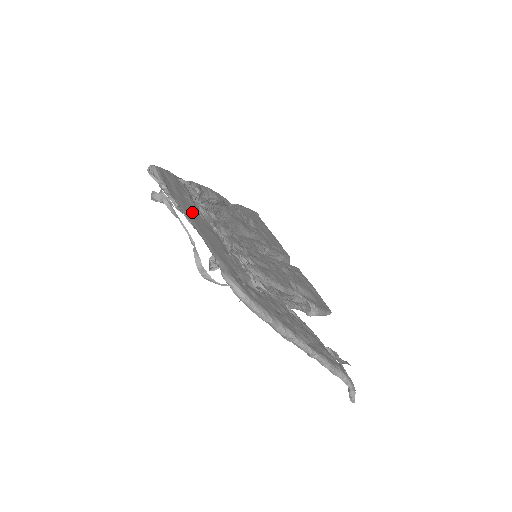
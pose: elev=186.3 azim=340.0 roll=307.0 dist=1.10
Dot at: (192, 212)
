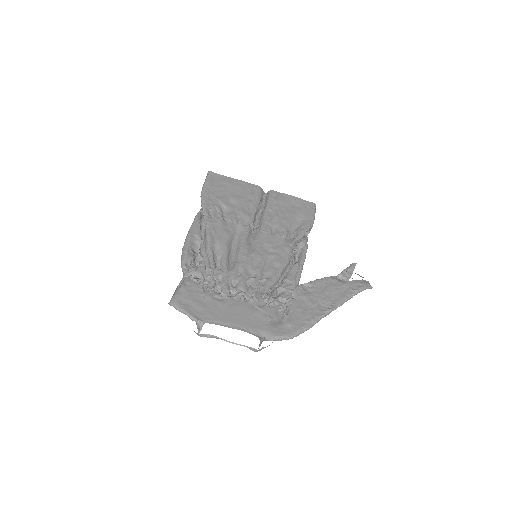
Dot at: (219, 310)
